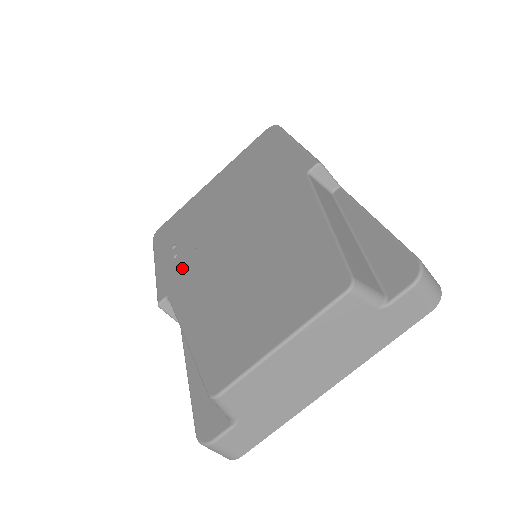
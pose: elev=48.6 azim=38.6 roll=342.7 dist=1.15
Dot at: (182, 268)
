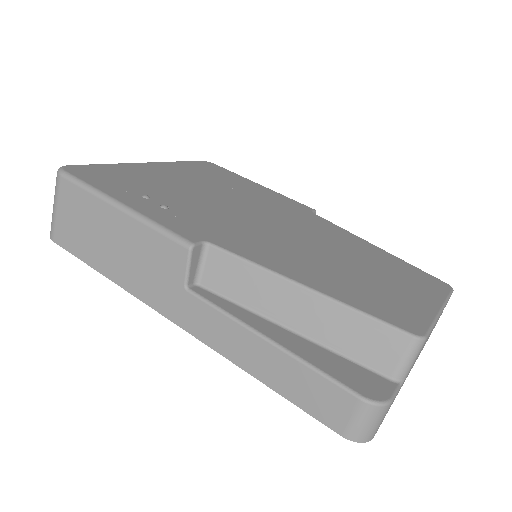
Dot at: (202, 223)
